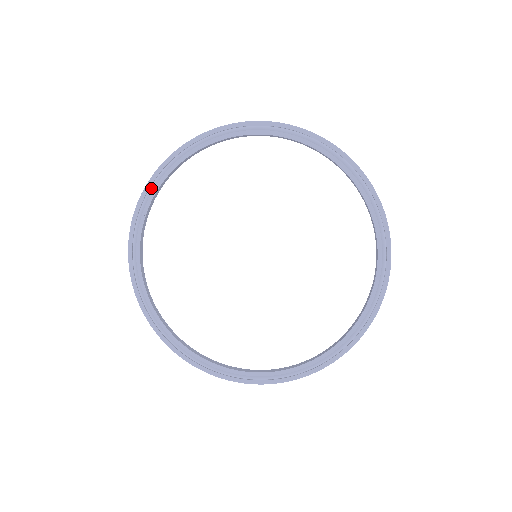
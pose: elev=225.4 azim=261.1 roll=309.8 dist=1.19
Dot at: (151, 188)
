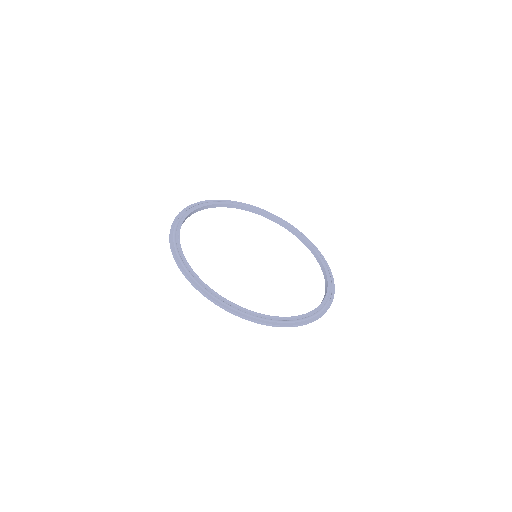
Dot at: (218, 202)
